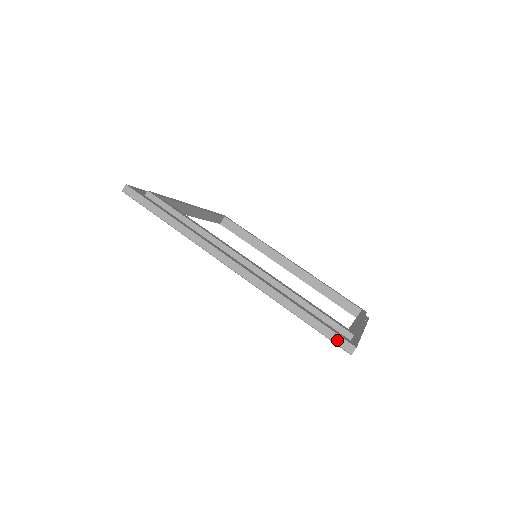
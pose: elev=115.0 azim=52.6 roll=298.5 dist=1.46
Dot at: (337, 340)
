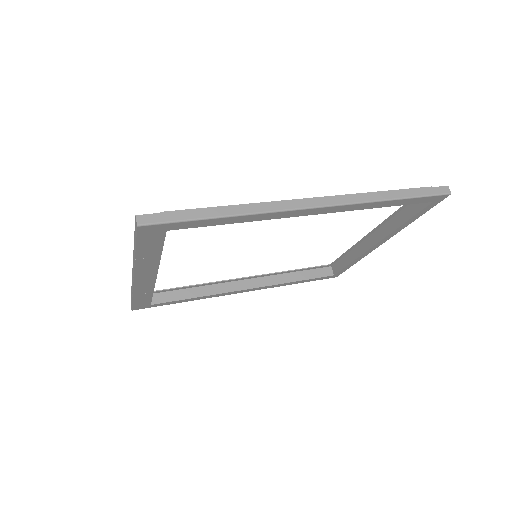
Dot at: (435, 191)
